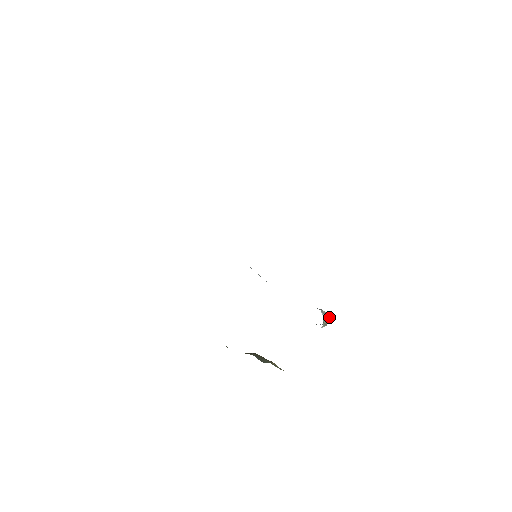
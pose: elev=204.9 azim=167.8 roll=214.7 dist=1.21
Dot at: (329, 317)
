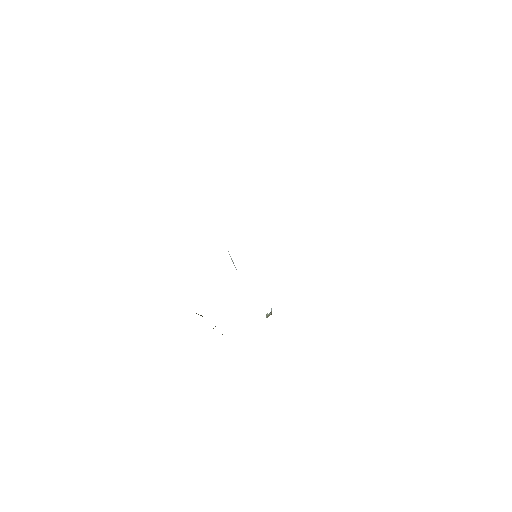
Dot at: (271, 313)
